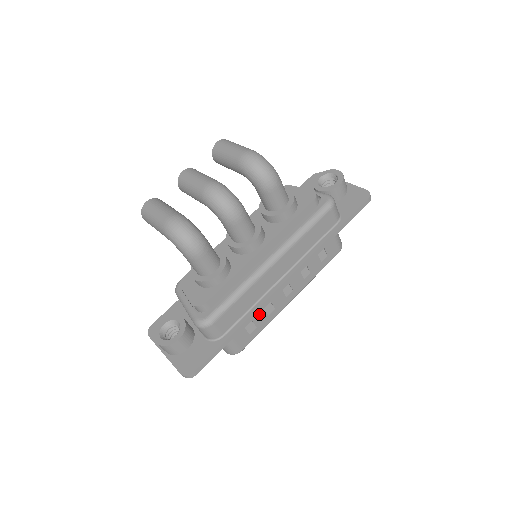
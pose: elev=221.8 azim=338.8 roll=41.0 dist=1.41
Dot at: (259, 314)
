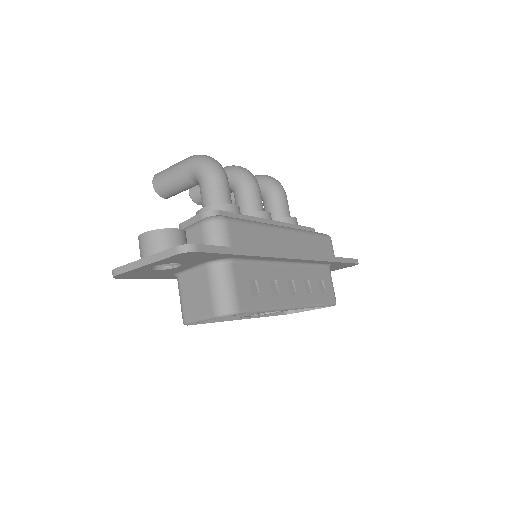
Dot at: (264, 281)
